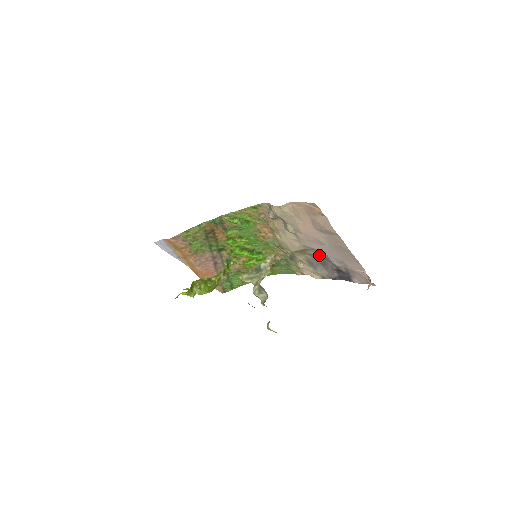
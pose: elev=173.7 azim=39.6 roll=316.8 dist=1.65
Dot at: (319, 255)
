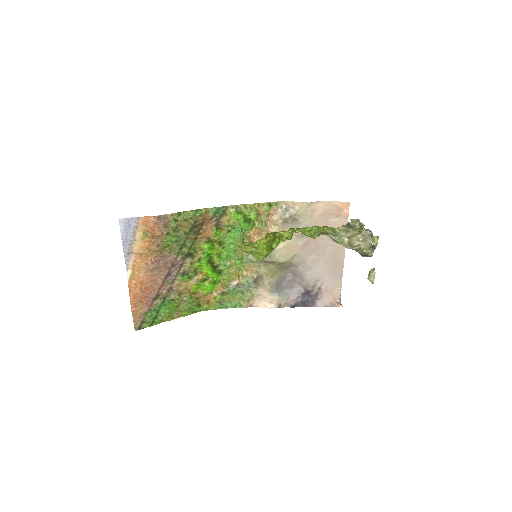
Dot at: (288, 277)
